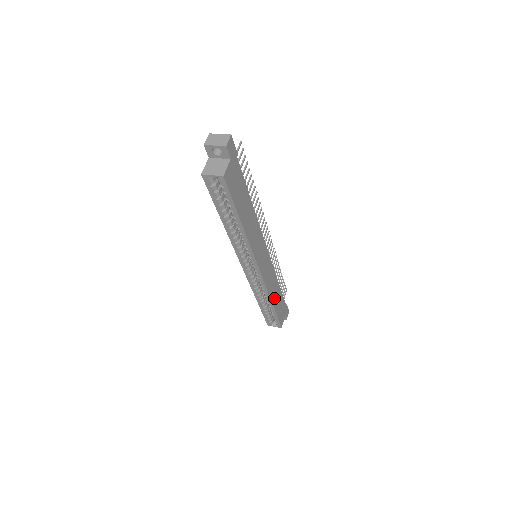
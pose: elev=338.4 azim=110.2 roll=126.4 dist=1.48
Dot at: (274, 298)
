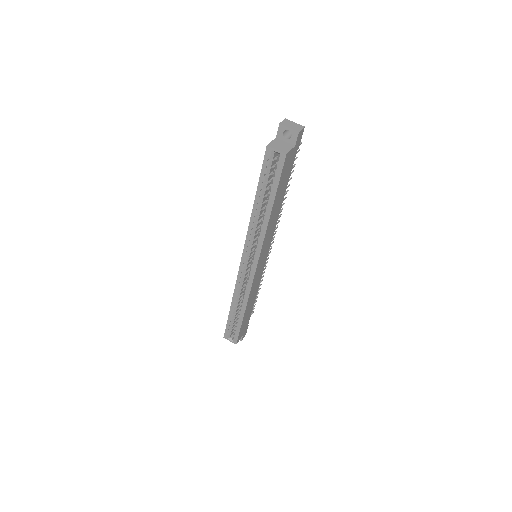
Dot at: (248, 308)
